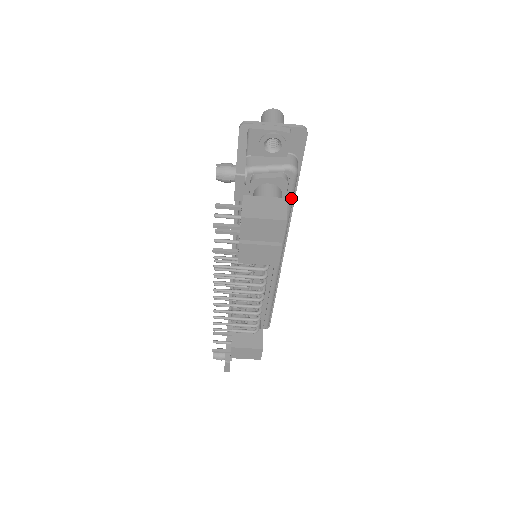
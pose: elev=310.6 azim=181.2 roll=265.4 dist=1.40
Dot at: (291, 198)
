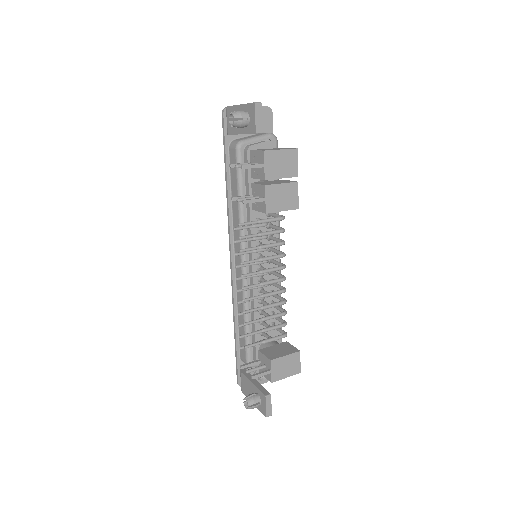
Dot at: occluded
